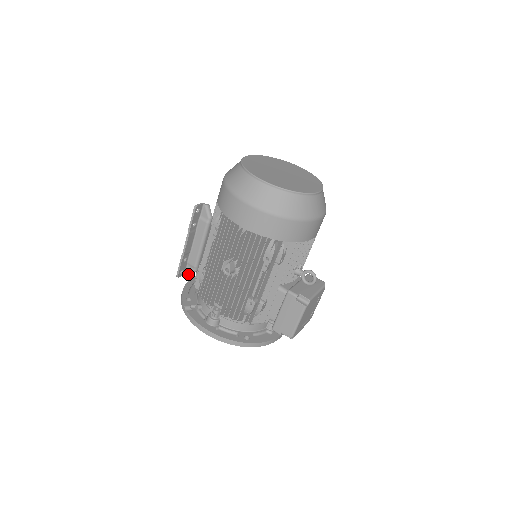
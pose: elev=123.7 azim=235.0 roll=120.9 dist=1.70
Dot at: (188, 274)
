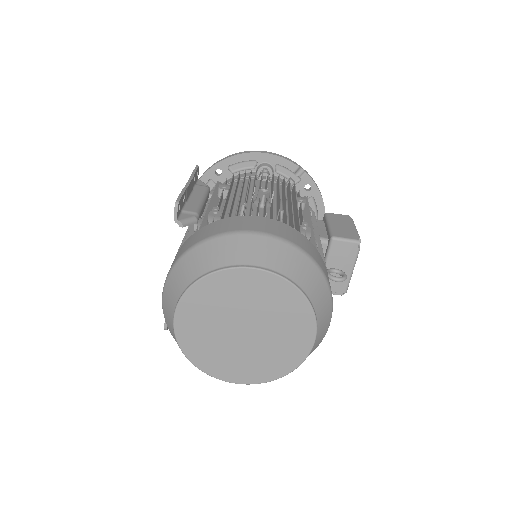
Dot at: occluded
